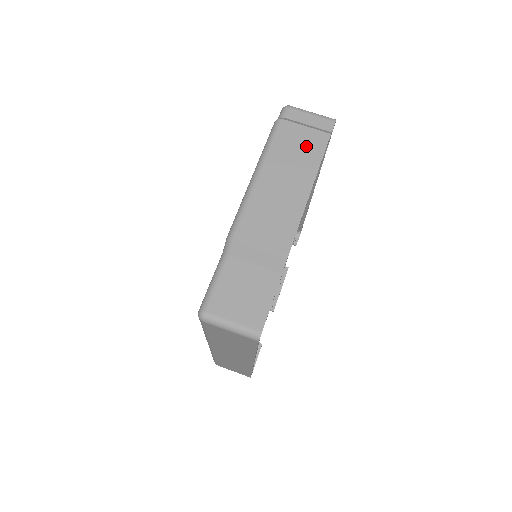
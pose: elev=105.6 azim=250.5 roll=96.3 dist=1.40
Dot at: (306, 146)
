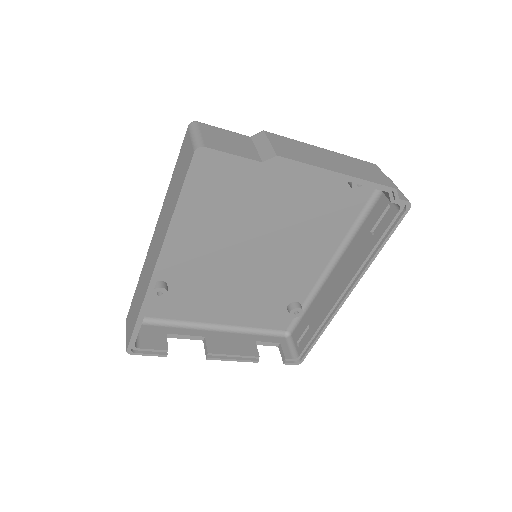
Dot at: (372, 174)
